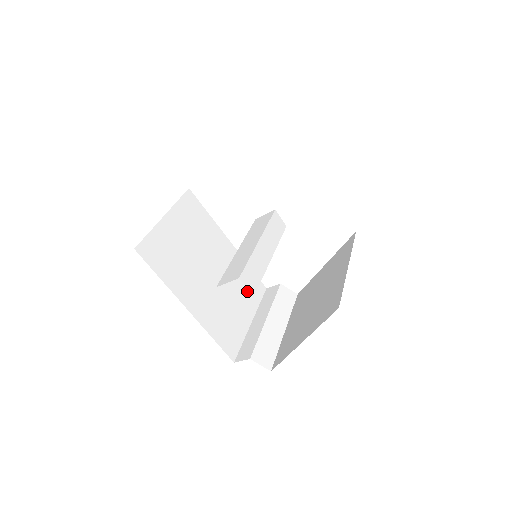
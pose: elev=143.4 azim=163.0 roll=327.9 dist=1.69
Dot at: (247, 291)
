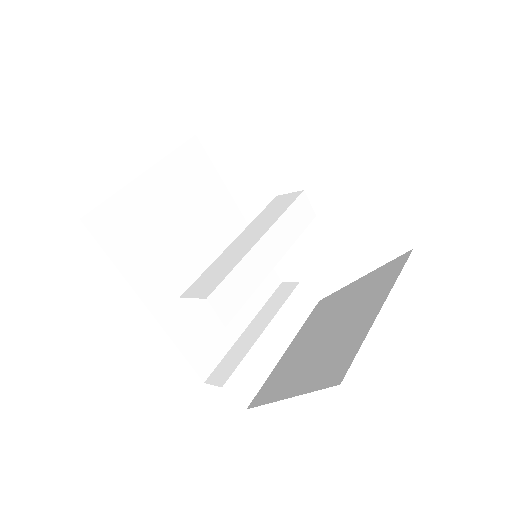
Dot at: occluded
